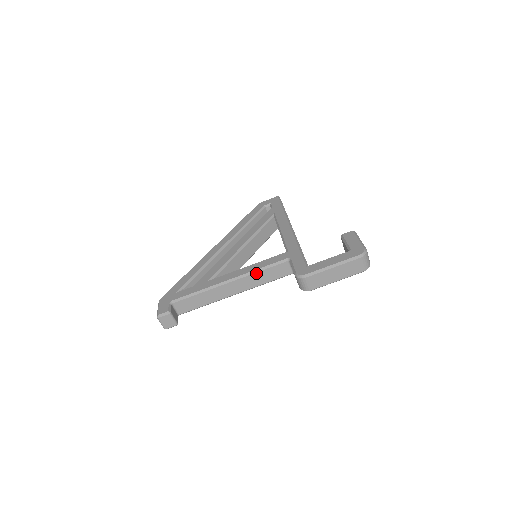
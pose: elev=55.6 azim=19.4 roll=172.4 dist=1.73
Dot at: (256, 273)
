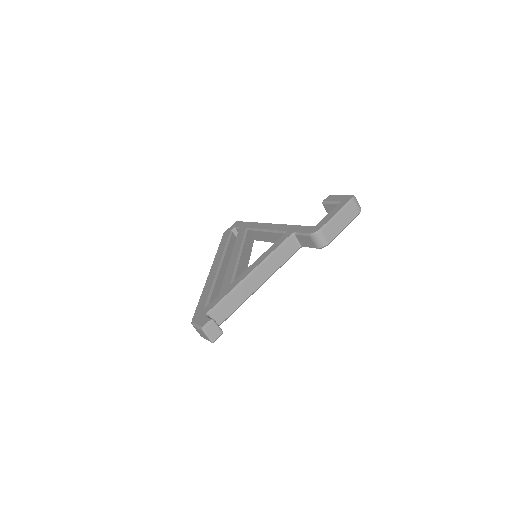
Dot at: (272, 256)
